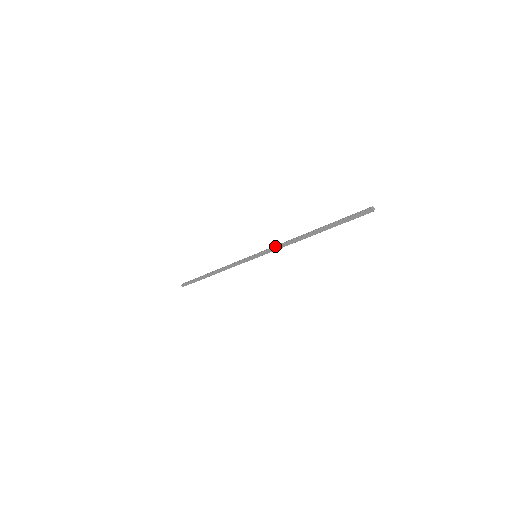
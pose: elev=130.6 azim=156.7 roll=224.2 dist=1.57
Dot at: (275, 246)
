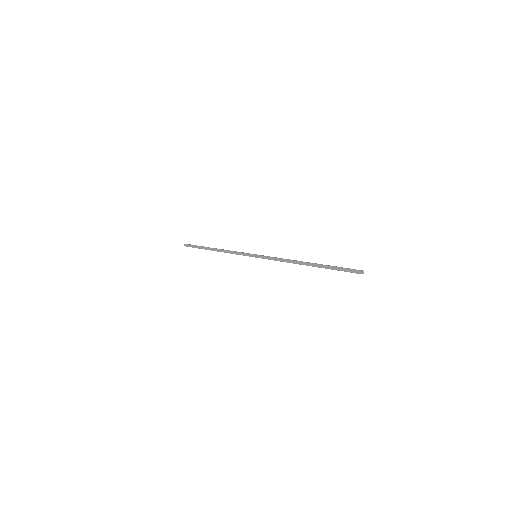
Dot at: (275, 257)
